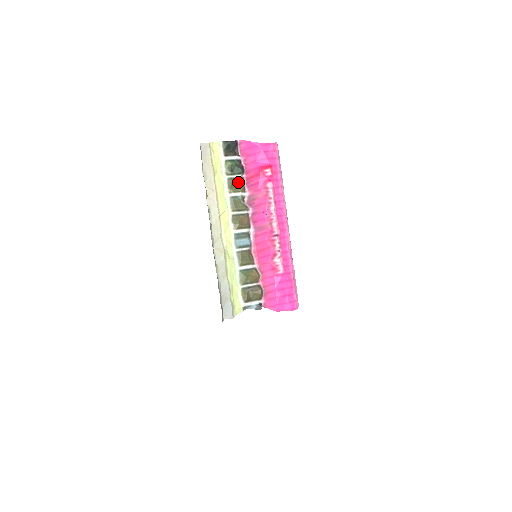
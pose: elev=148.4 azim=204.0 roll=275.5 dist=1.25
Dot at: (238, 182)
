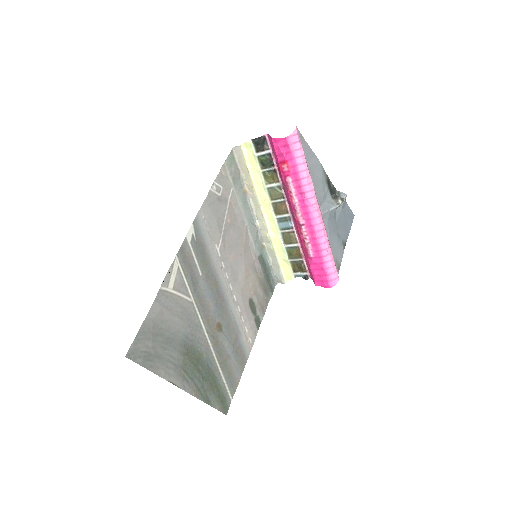
Dot at: (272, 174)
